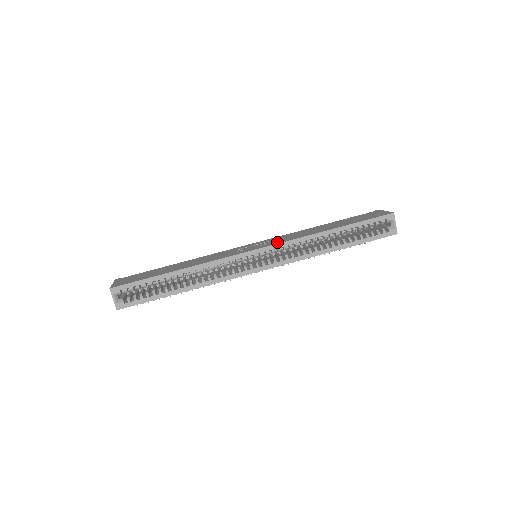
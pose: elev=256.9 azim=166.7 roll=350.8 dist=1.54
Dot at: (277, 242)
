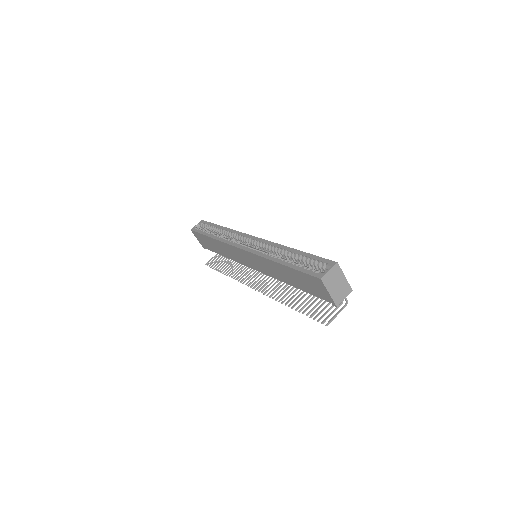
Dot at: occluded
